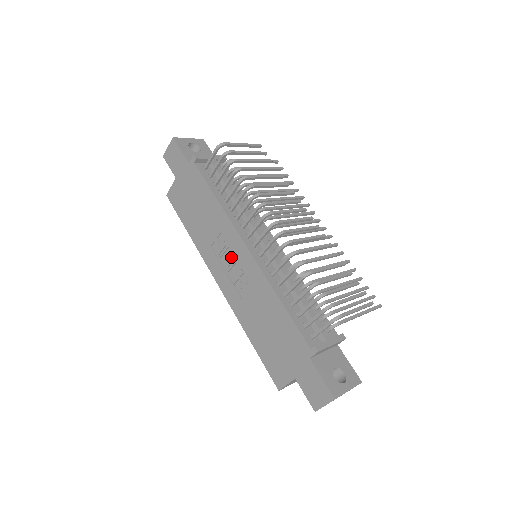
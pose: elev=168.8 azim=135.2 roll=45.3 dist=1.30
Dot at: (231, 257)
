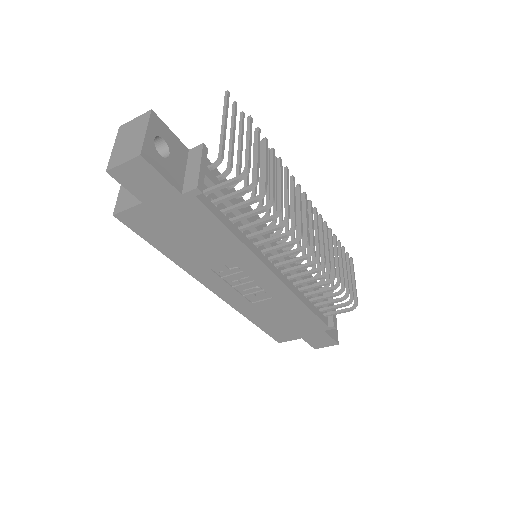
Dot at: (246, 280)
